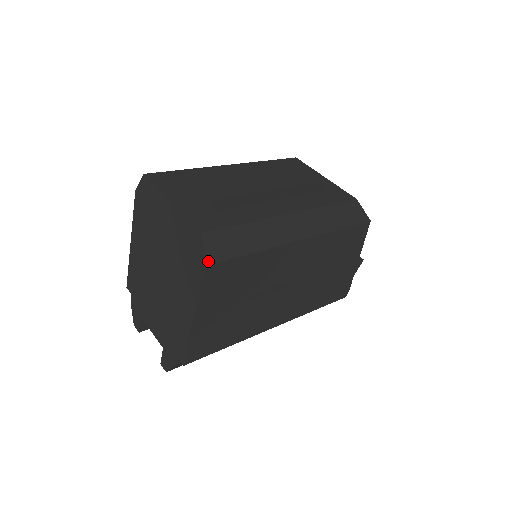
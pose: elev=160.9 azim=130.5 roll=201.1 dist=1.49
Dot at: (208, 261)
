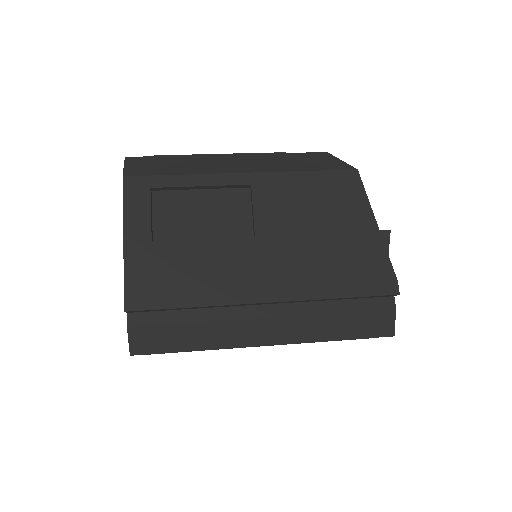
Dot at: (127, 174)
